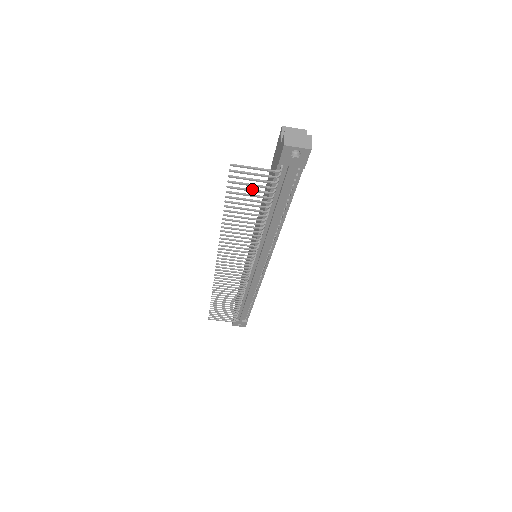
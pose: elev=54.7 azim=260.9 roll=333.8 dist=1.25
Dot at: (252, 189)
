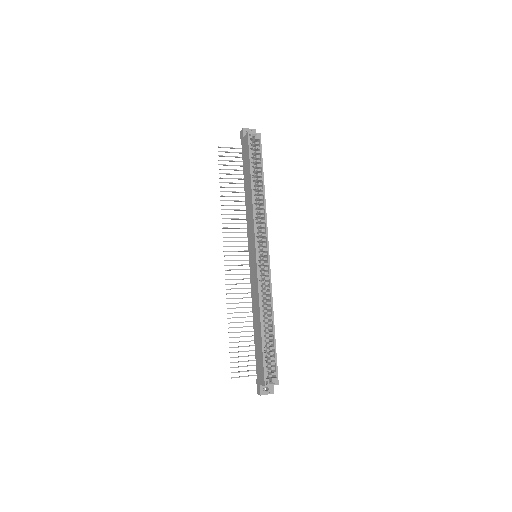
Dot at: occluded
